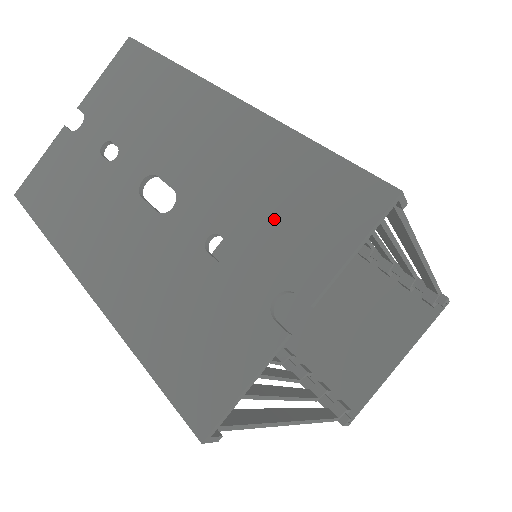
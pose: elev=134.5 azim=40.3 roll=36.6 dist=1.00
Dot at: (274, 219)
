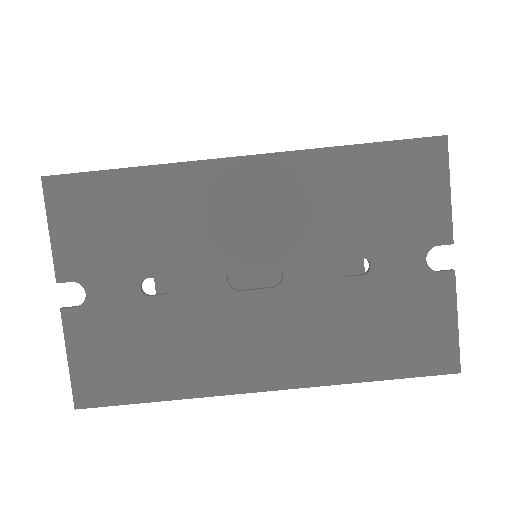
Dot at: (378, 216)
